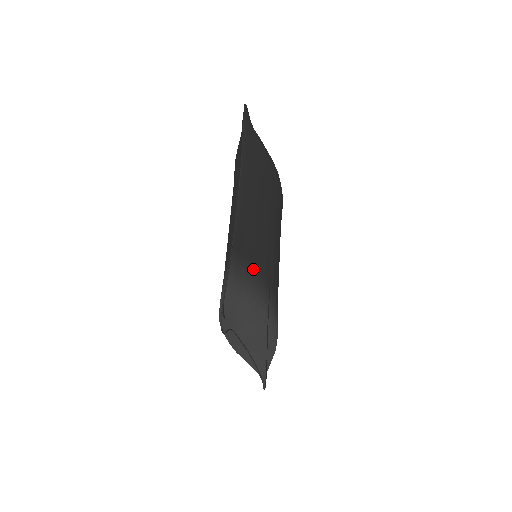
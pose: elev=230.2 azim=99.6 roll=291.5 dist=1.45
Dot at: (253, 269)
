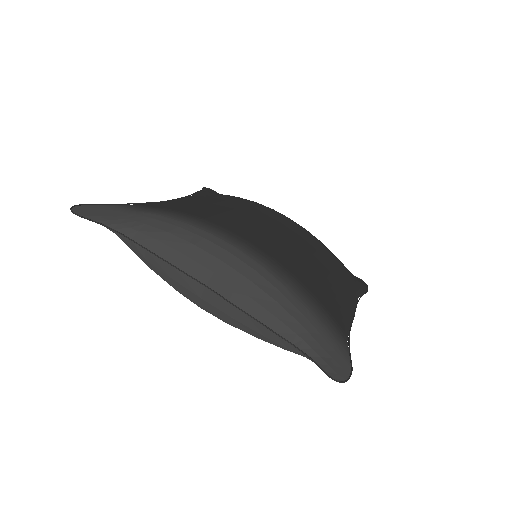
Dot at: (171, 211)
